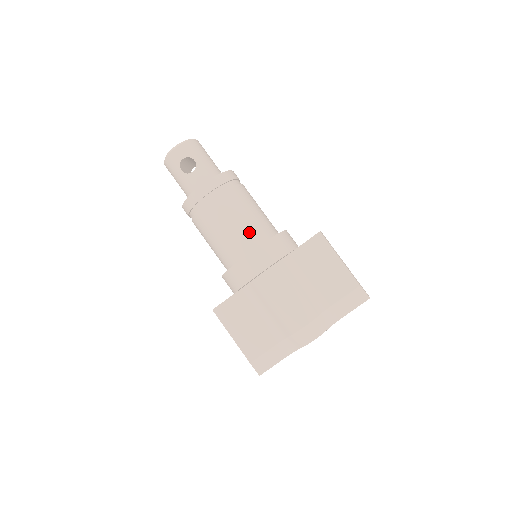
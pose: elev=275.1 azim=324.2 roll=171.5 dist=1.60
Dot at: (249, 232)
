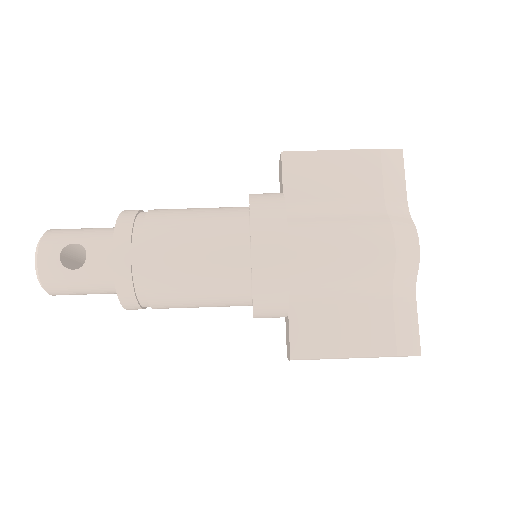
Dot at: (221, 231)
